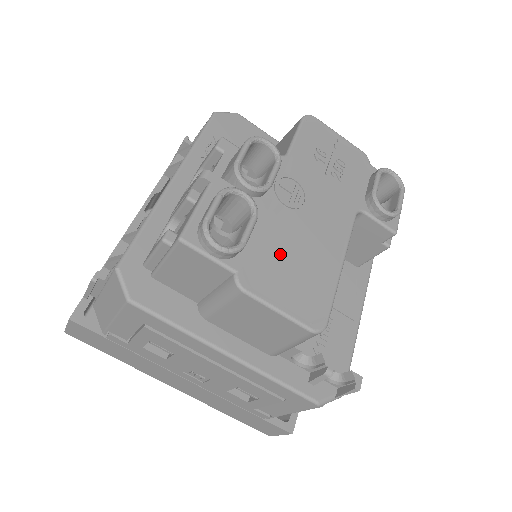
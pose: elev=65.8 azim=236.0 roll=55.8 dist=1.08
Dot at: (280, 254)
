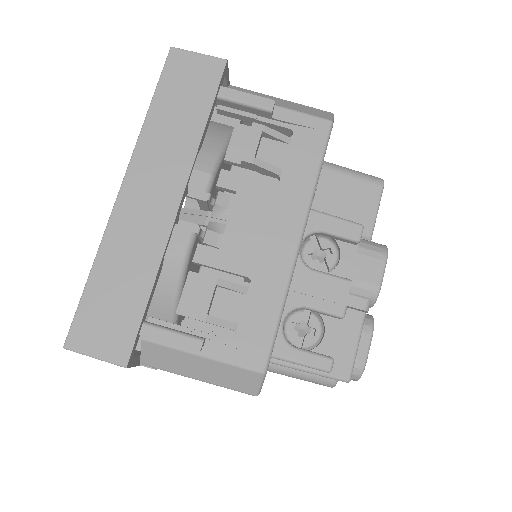
Dot at: occluded
